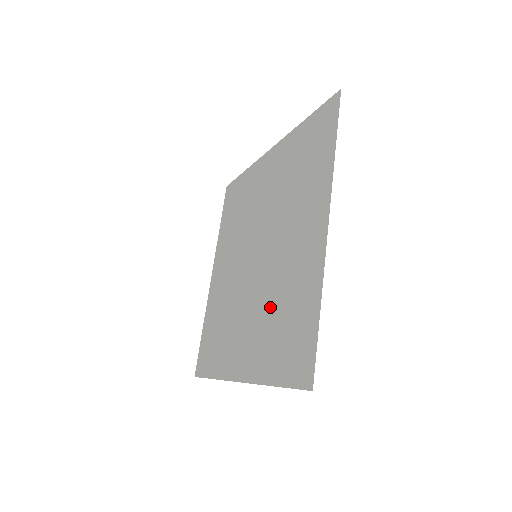
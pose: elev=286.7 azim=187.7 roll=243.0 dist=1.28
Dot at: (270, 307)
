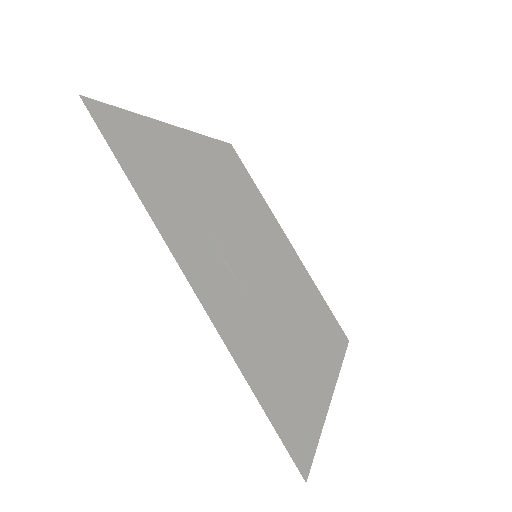
Dot at: (278, 334)
